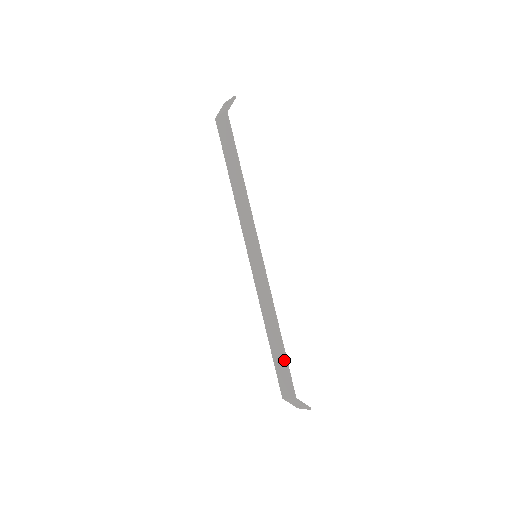
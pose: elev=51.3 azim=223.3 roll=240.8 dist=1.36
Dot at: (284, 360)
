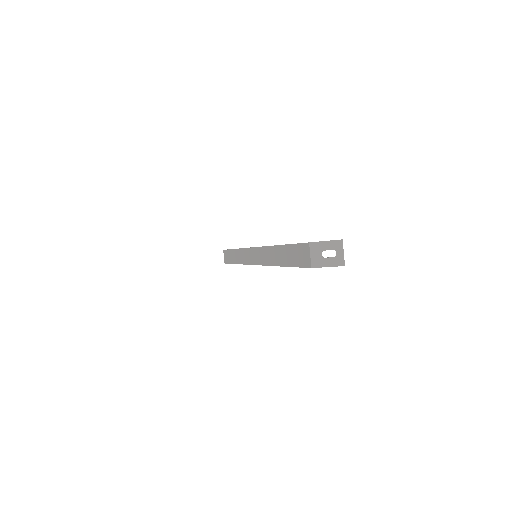
Dot at: (231, 262)
